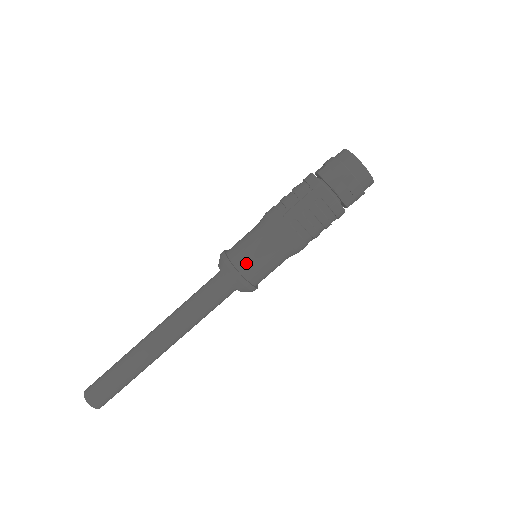
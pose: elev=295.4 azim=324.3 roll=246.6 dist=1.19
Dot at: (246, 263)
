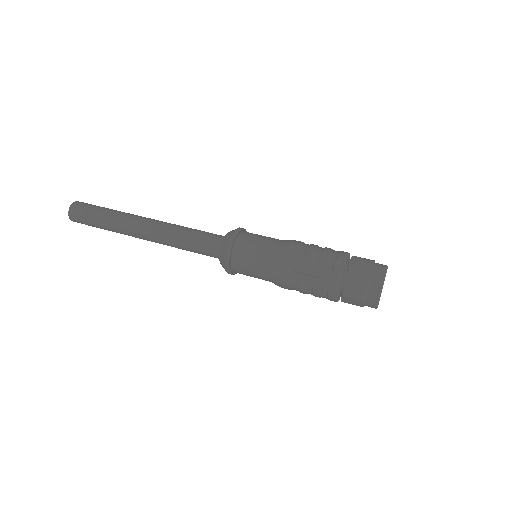
Dot at: (240, 261)
